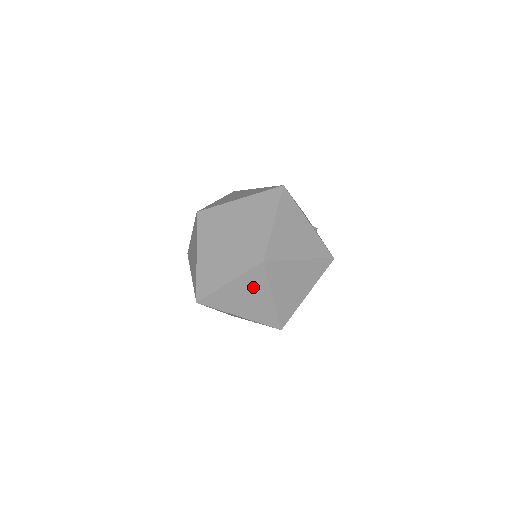
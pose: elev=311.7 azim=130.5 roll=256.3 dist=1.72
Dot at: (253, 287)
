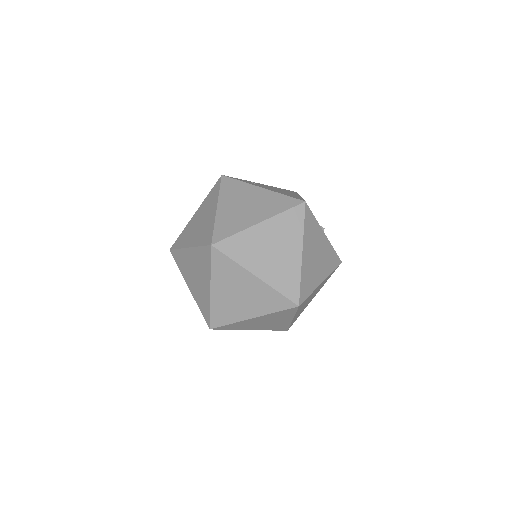
Dot at: (277, 317)
